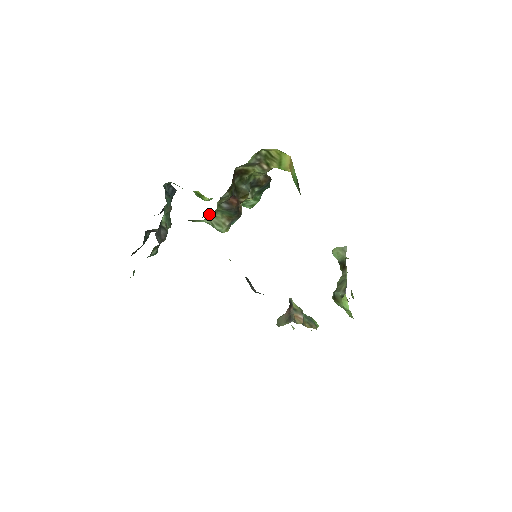
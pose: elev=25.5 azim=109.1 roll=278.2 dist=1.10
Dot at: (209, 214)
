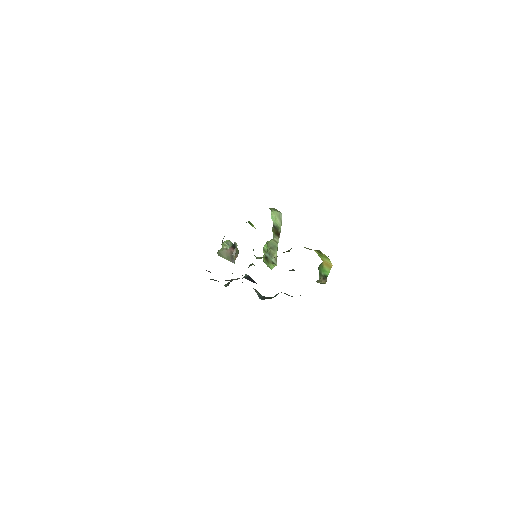
Dot at: occluded
